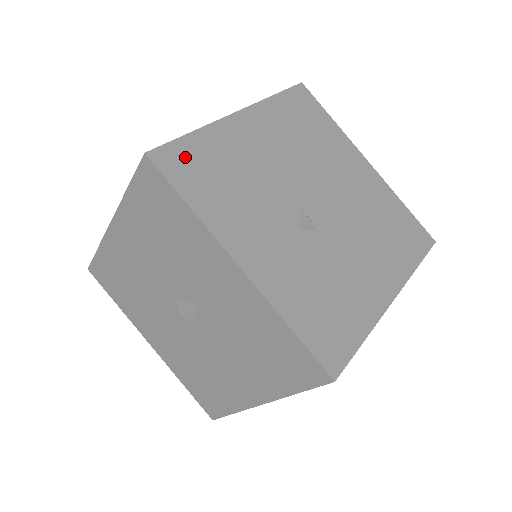
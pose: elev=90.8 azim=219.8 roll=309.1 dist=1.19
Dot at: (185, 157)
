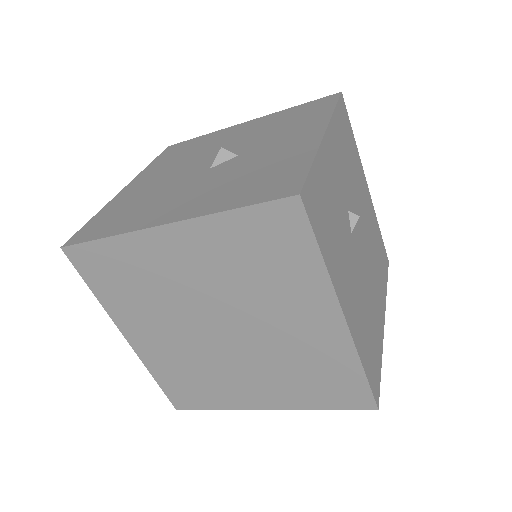
Dot at: (347, 123)
